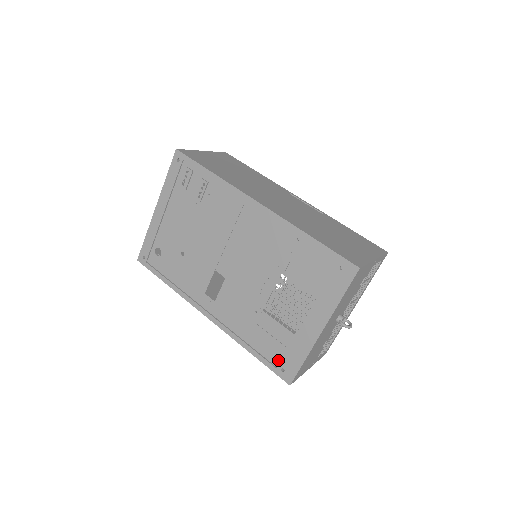
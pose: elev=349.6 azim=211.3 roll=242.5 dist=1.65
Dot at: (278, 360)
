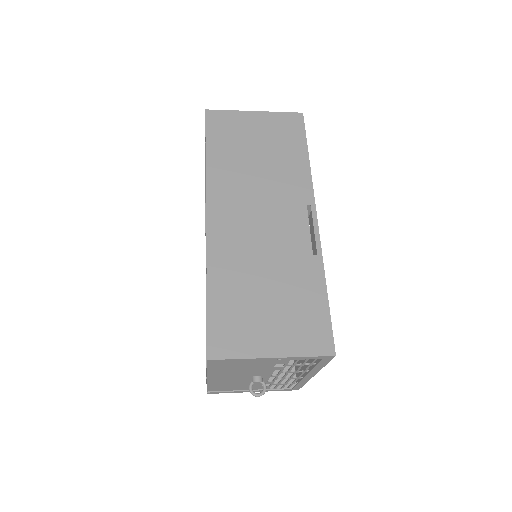
Dot at: occluded
